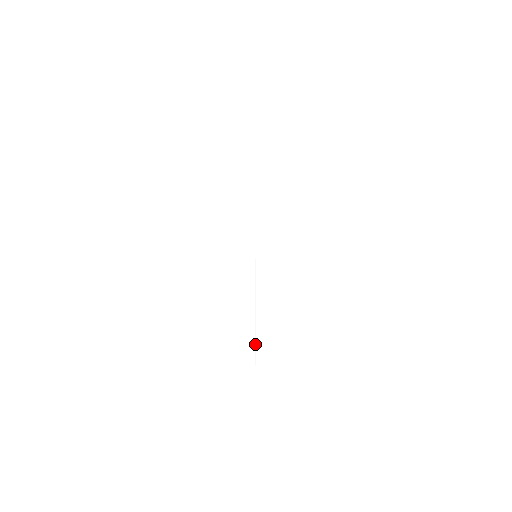
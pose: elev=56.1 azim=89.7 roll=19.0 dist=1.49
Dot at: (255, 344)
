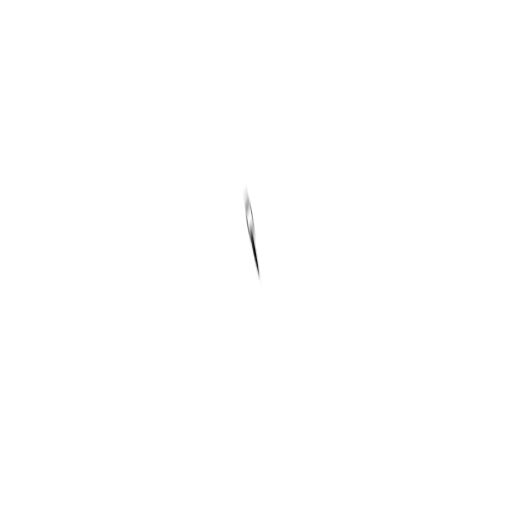
Dot at: (270, 354)
